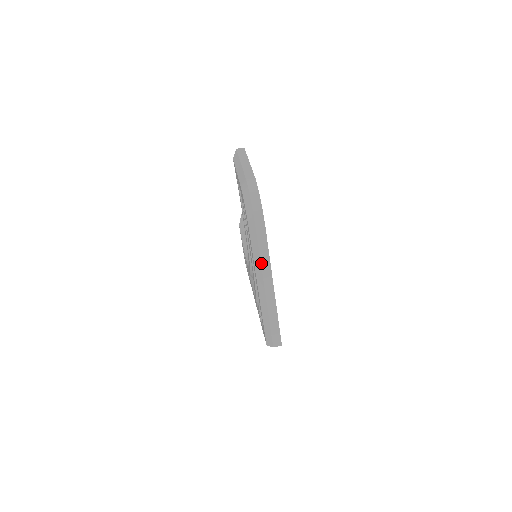
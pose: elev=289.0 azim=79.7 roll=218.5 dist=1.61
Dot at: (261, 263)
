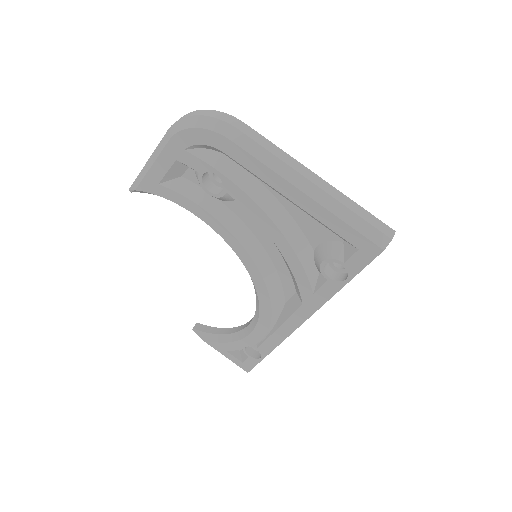
Dot at: (275, 156)
